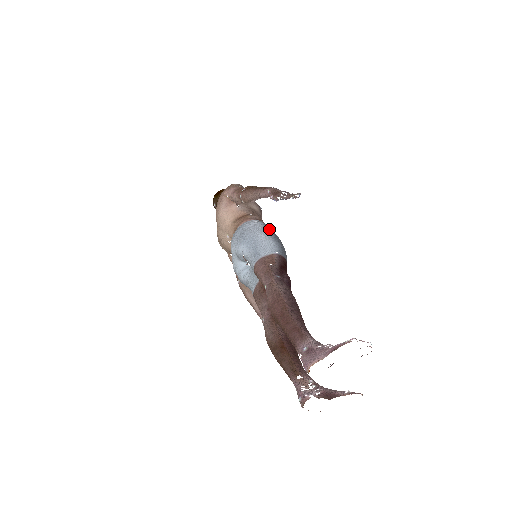
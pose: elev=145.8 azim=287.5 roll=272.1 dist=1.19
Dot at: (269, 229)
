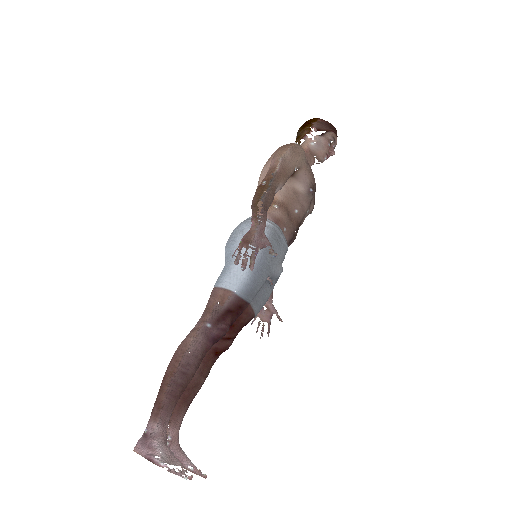
Dot at: (264, 248)
